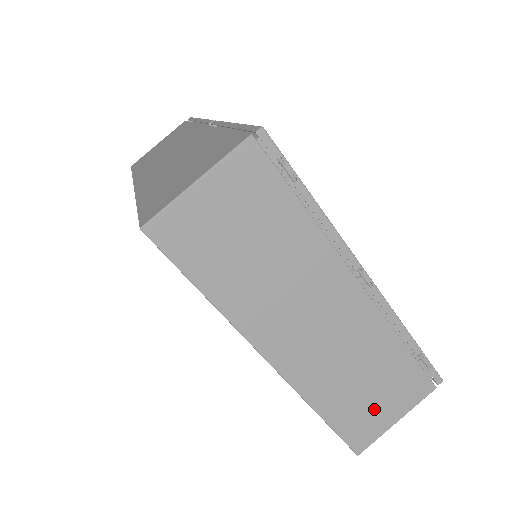
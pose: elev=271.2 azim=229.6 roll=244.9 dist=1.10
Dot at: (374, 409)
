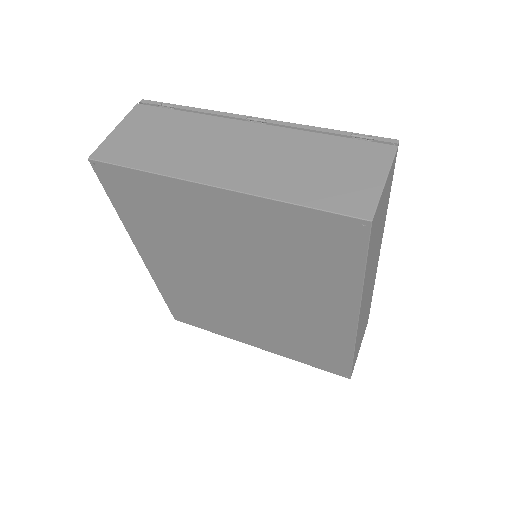
Dot at: (347, 181)
